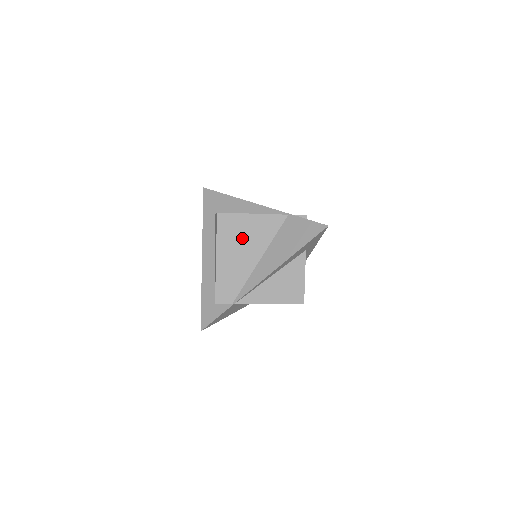
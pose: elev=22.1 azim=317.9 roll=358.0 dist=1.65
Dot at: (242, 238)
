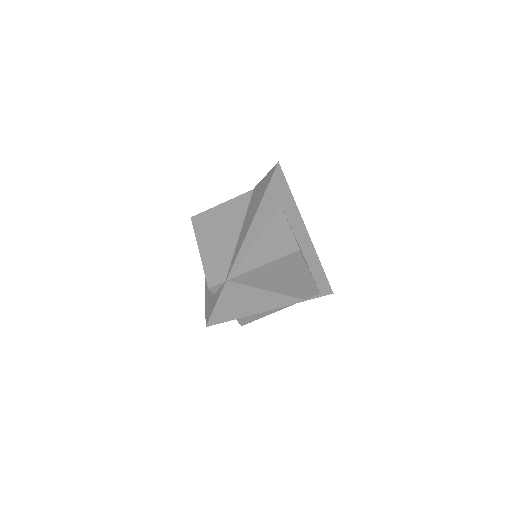
Dot at: (218, 225)
